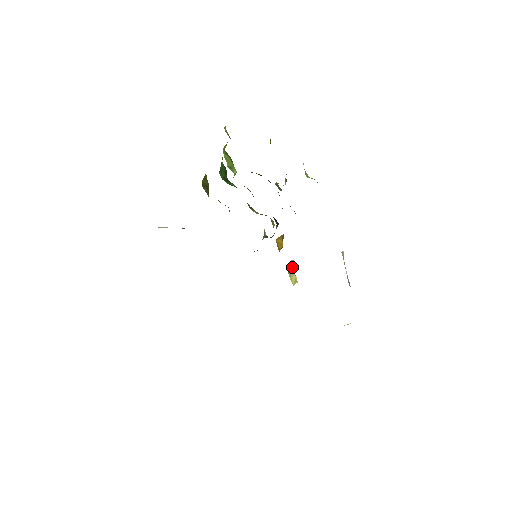
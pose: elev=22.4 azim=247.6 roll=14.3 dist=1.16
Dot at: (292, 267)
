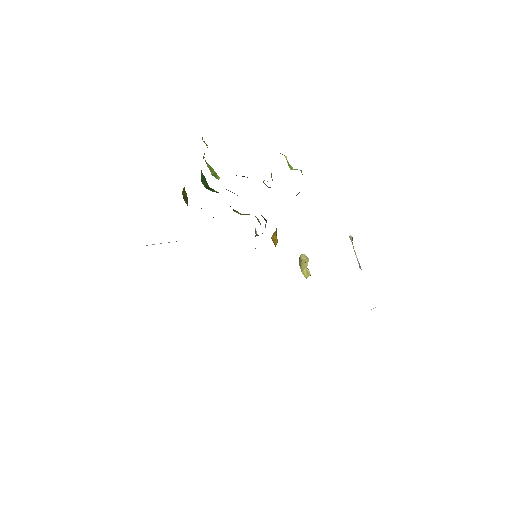
Dot at: (302, 261)
